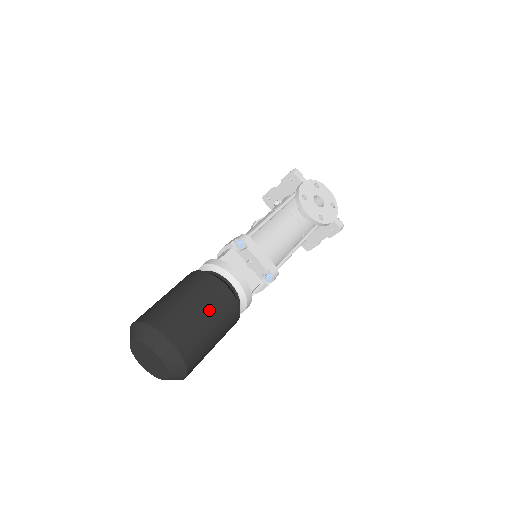
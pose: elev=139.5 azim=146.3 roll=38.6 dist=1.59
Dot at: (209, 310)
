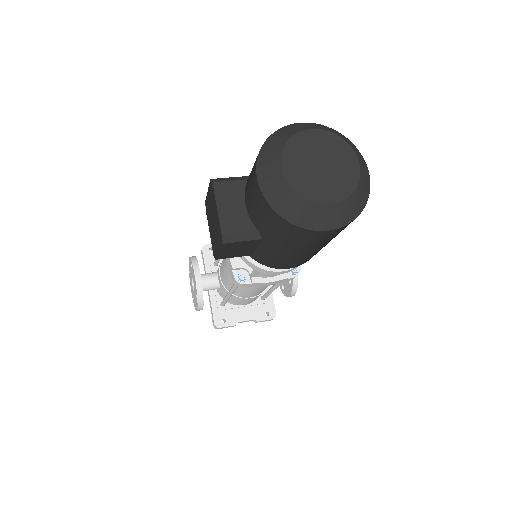
Dot at: occluded
